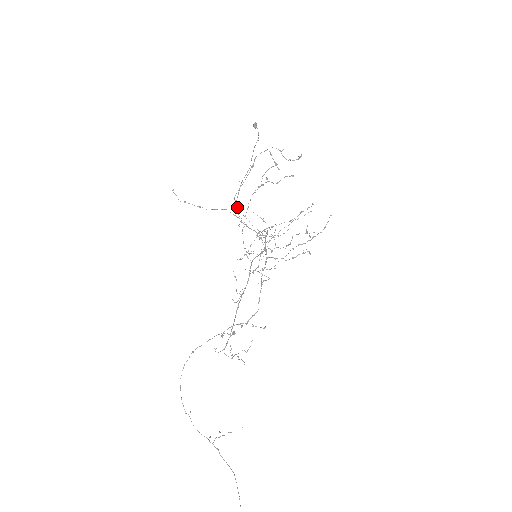
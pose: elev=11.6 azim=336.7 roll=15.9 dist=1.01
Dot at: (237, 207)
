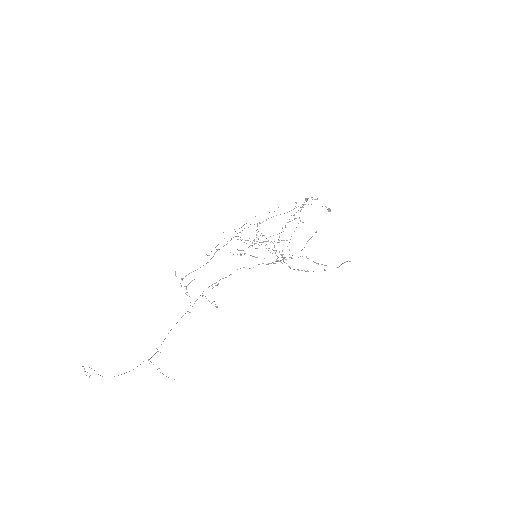
Dot at: occluded
